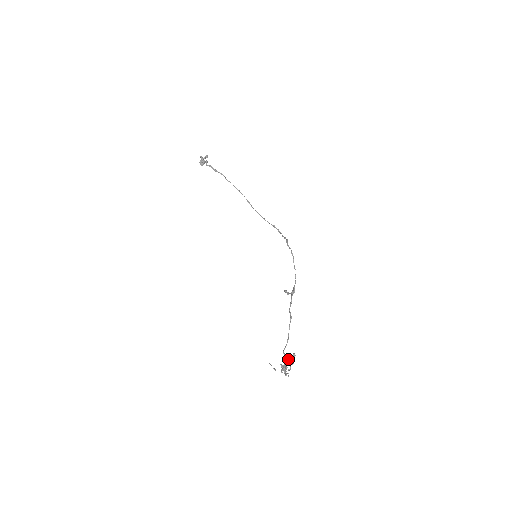
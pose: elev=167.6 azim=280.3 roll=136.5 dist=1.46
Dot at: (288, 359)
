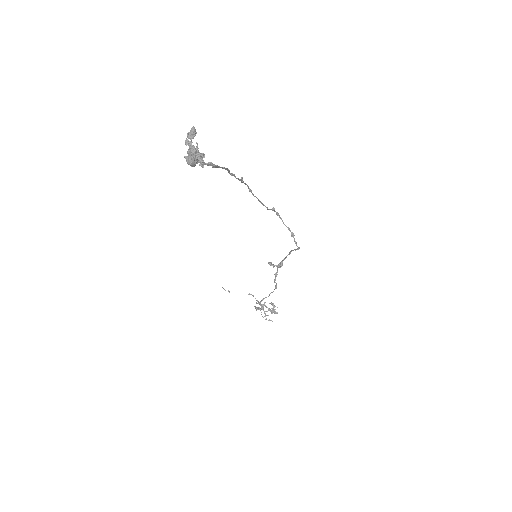
Dot at: (265, 305)
